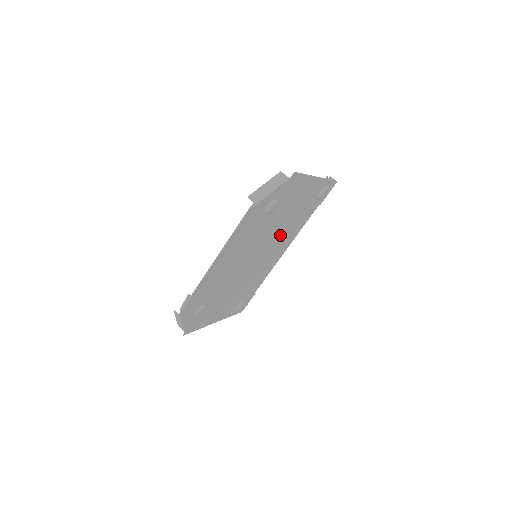
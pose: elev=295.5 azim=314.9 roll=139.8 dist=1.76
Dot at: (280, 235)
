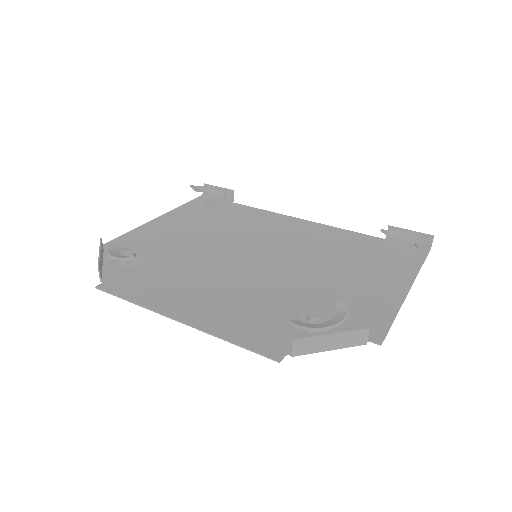
Dot at: (306, 253)
